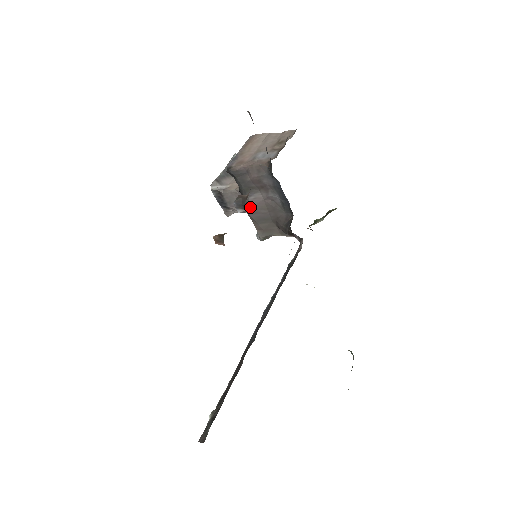
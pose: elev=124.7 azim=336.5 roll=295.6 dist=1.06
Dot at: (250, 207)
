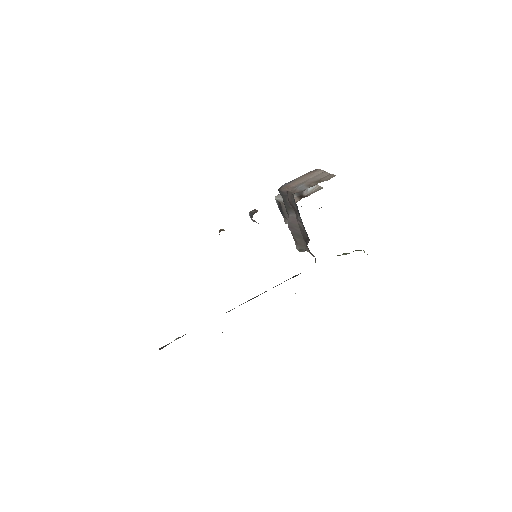
Dot at: (289, 222)
